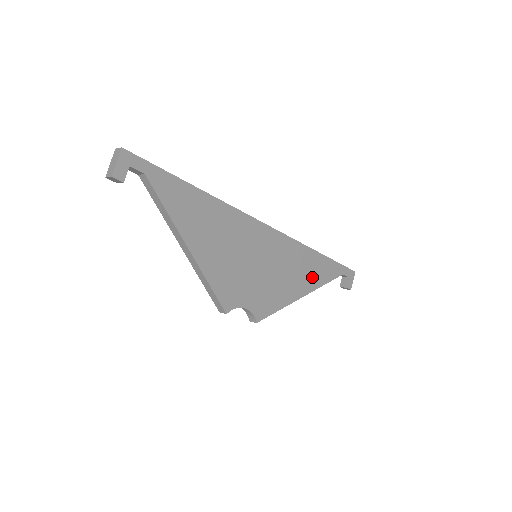
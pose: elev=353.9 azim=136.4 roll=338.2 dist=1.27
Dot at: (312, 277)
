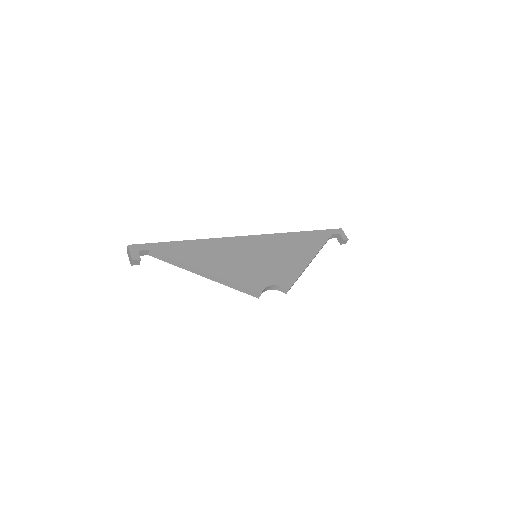
Dot at: (308, 247)
